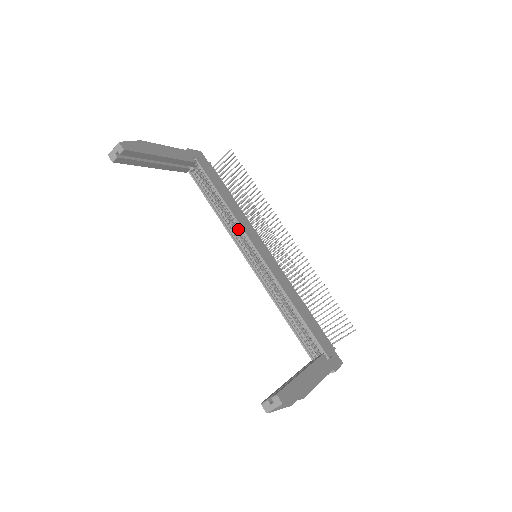
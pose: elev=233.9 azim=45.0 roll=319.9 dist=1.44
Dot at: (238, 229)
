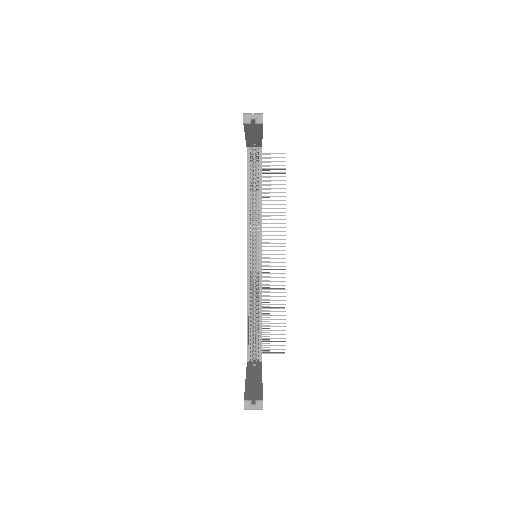
Dot at: (257, 225)
